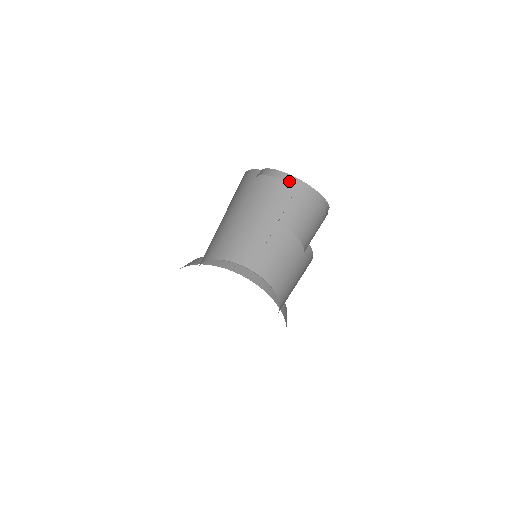
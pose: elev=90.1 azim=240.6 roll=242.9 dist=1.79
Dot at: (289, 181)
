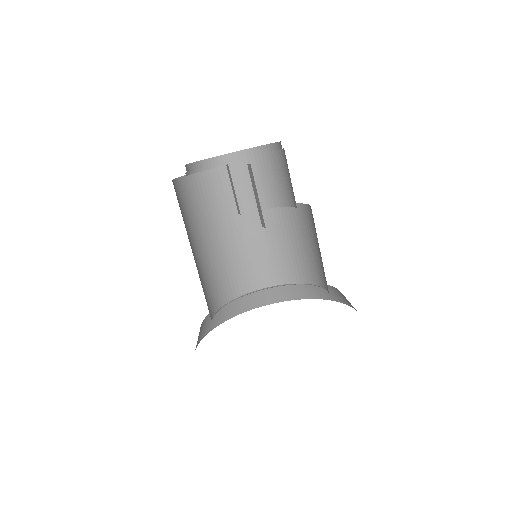
Dot at: (216, 165)
